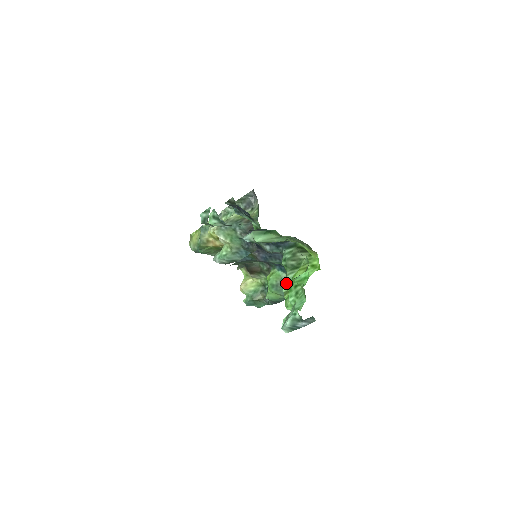
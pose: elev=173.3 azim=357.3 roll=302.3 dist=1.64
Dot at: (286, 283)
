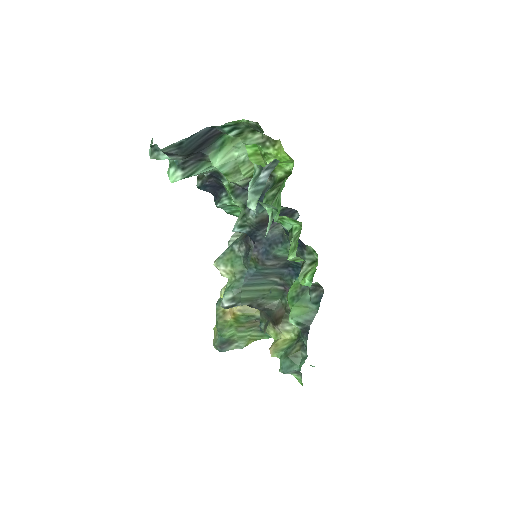
Dot at: occluded
